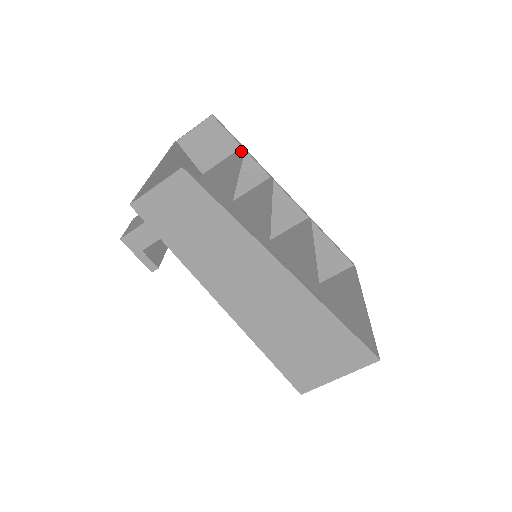
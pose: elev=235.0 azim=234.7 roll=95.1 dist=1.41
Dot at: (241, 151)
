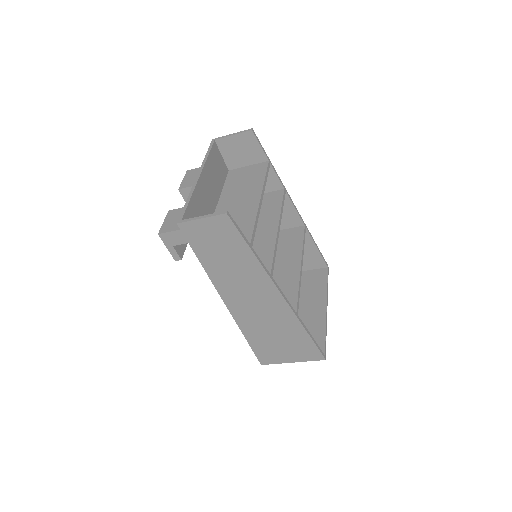
Dot at: (267, 167)
